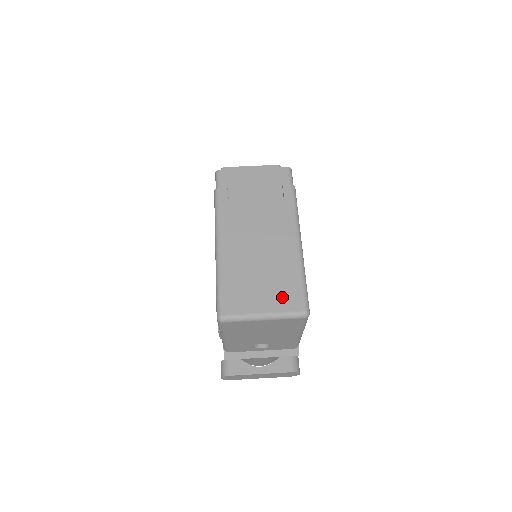
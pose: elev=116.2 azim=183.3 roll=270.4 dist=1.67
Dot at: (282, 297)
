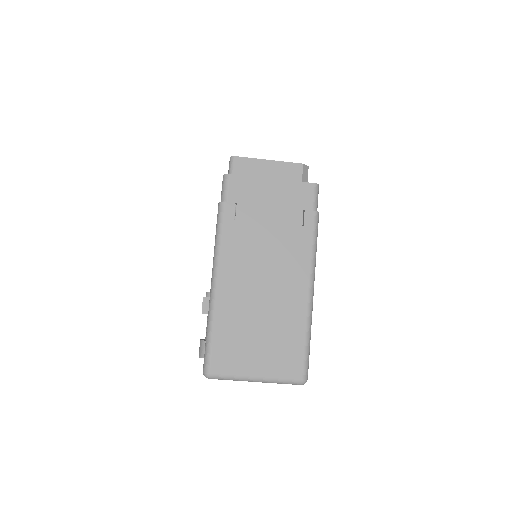
Dot at: (280, 360)
